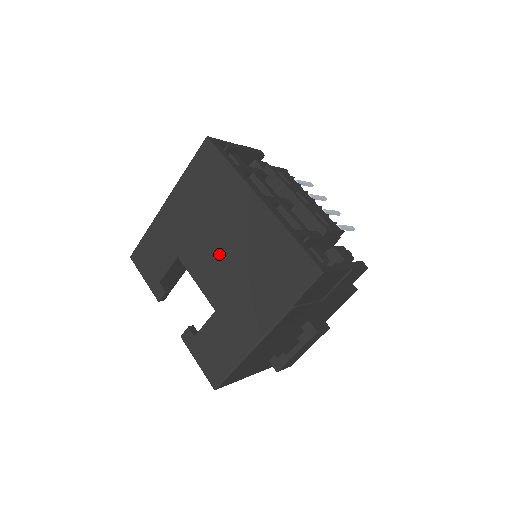
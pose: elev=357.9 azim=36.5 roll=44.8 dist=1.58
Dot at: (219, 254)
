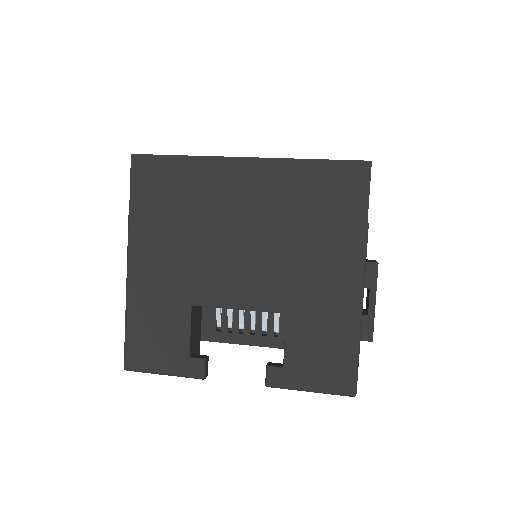
Dot at: (243, 253)
